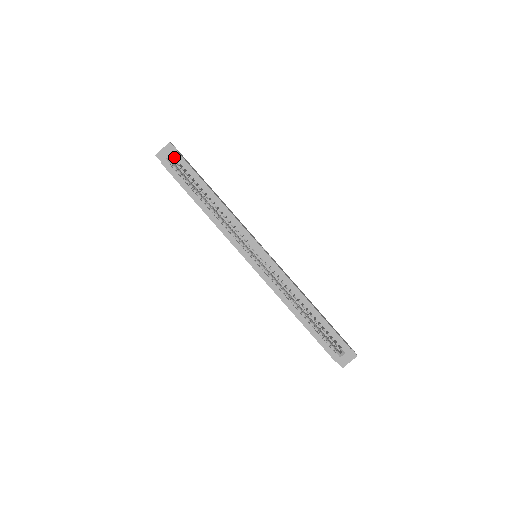
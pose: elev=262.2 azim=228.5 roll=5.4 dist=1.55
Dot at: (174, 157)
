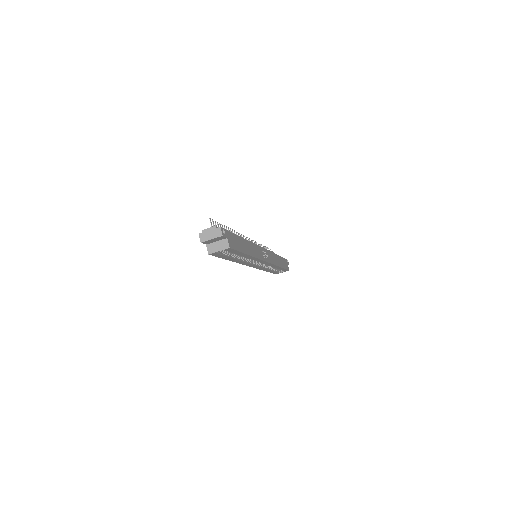
Dot at: occluded
